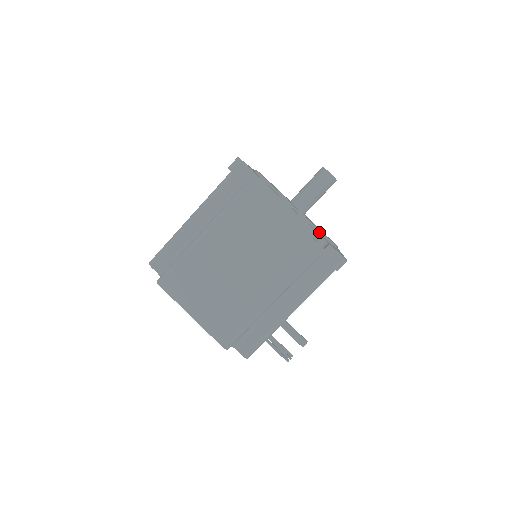
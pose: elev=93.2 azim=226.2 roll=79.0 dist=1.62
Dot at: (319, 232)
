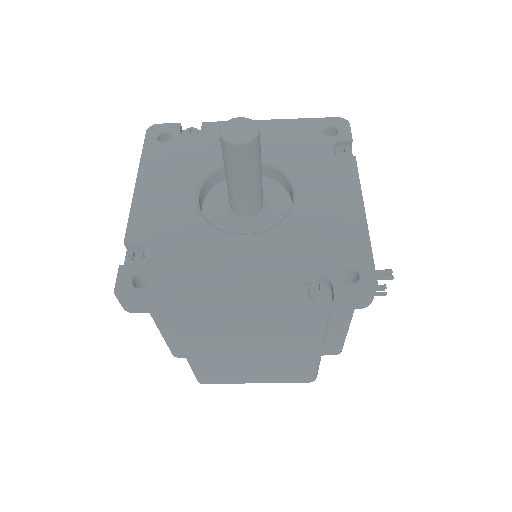
Dot at: (305, 263)
